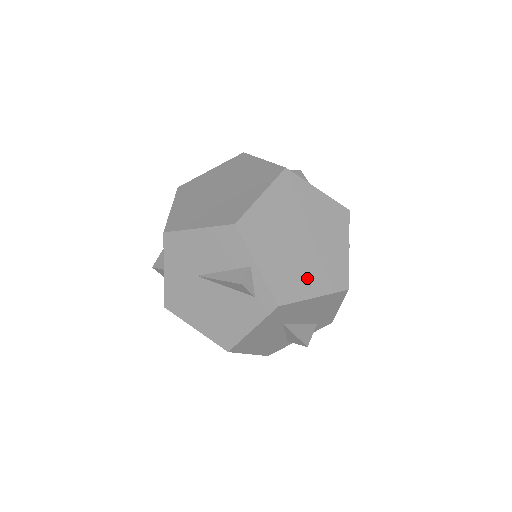
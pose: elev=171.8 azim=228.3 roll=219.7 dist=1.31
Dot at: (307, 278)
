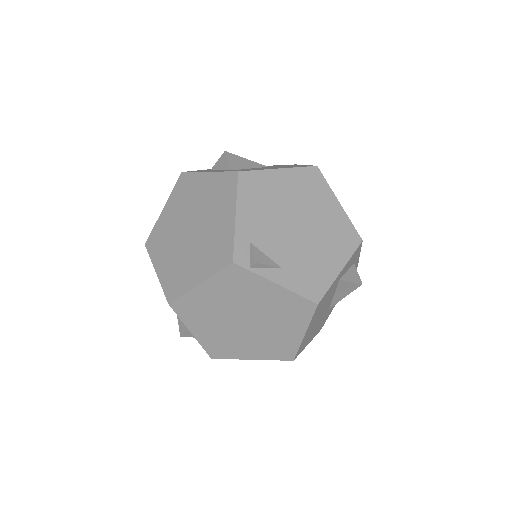
Dot at: (245, 347)
